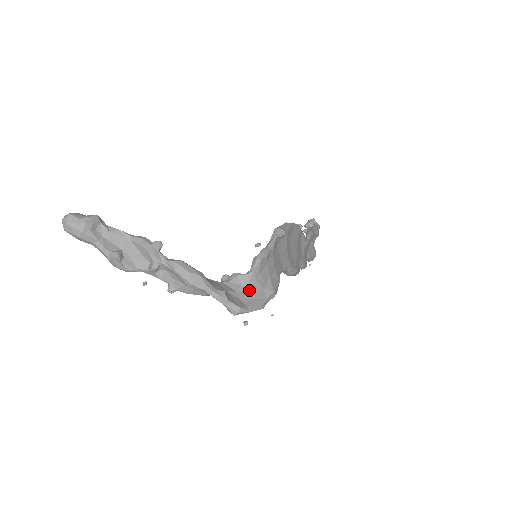
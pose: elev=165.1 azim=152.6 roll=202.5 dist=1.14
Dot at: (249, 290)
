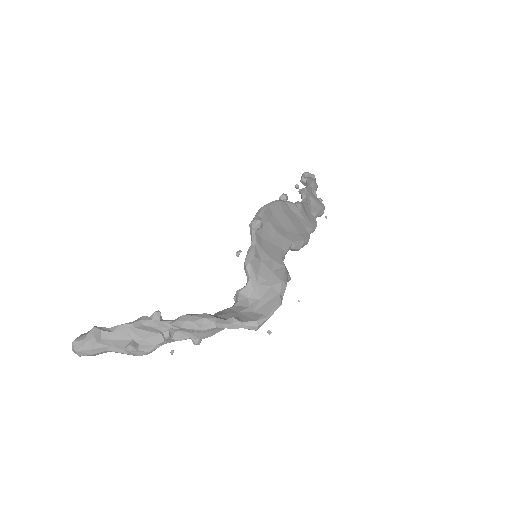
Dot at: (258, 298)
